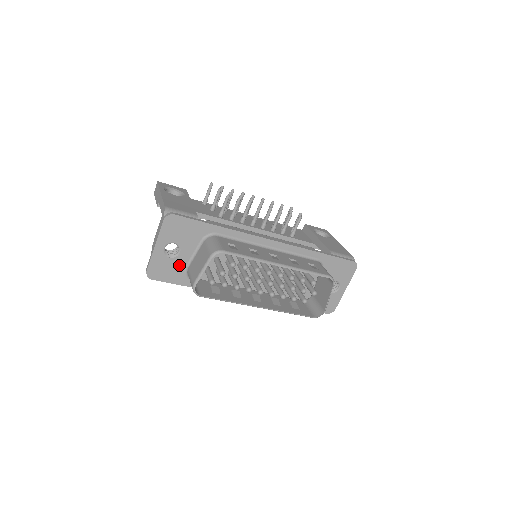
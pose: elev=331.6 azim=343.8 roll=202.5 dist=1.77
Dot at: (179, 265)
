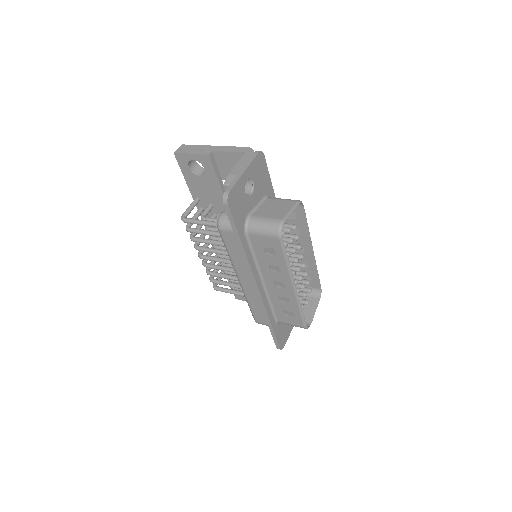
Dot at: (246, 208)
